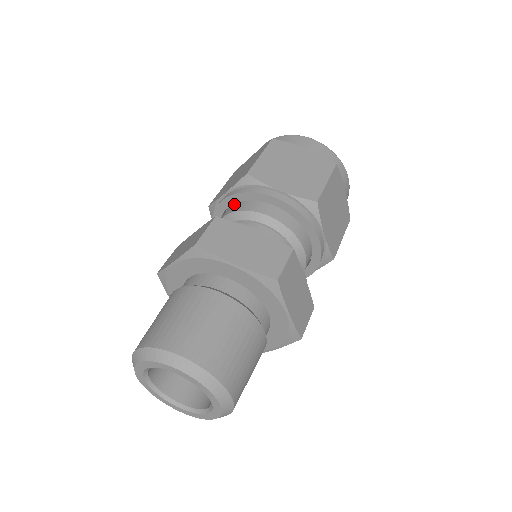
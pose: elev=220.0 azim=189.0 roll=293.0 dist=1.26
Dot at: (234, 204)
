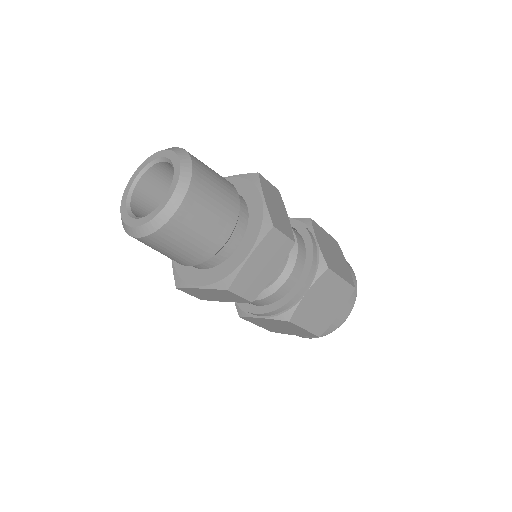
Dot at: occluded
